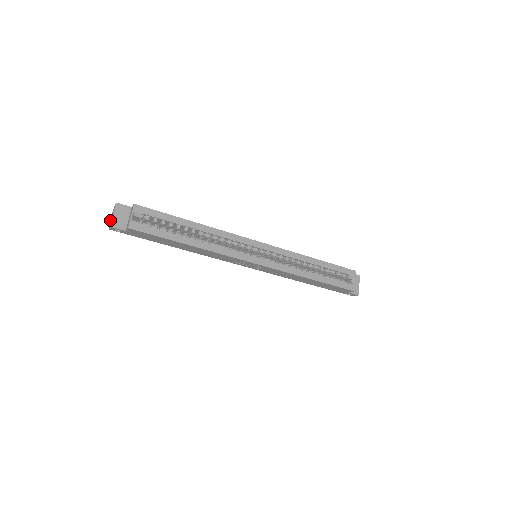
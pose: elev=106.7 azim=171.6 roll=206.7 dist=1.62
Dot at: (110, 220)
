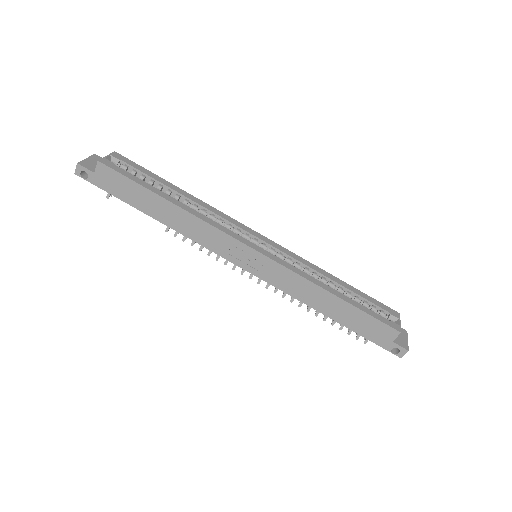
Dot at: occluded
